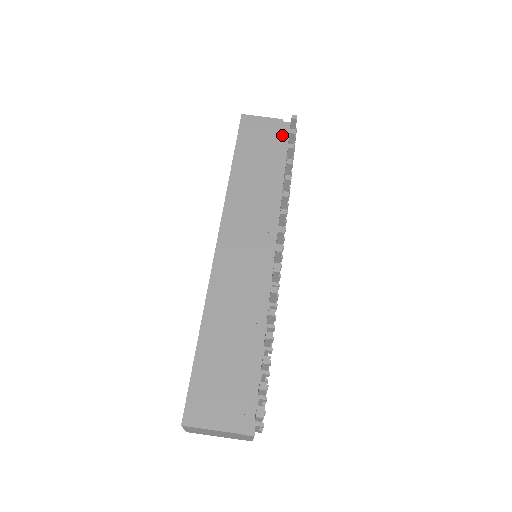
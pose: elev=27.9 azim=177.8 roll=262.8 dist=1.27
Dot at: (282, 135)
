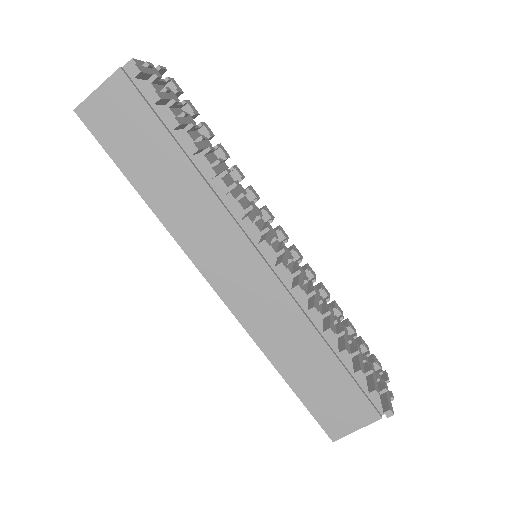
Dot at: (142, 92)
